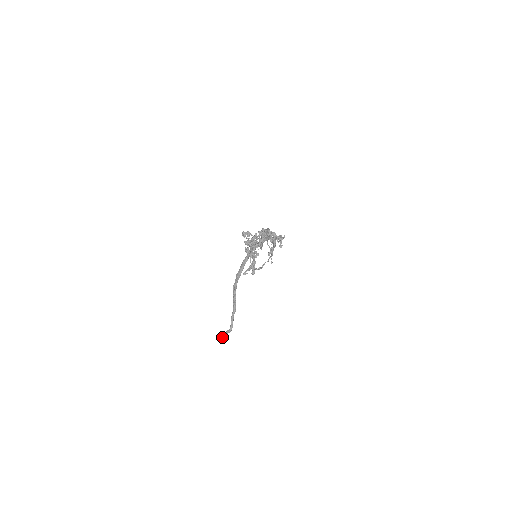
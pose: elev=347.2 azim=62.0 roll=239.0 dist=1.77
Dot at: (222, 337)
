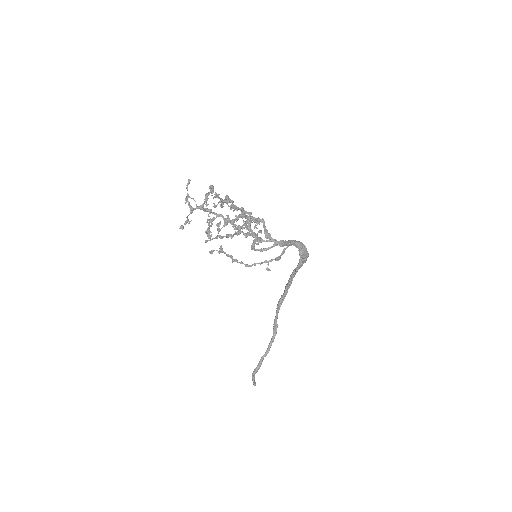
Dot at: (253, 384)
